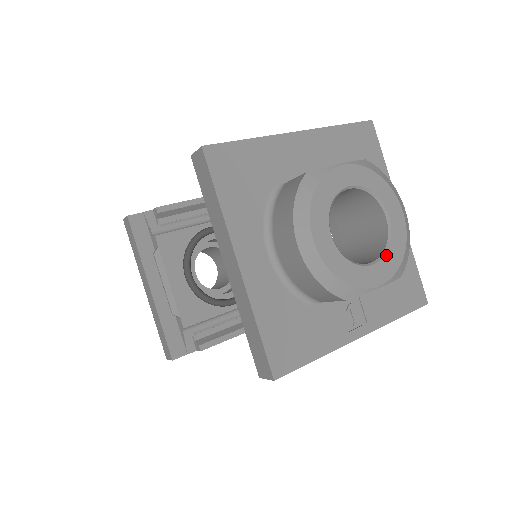
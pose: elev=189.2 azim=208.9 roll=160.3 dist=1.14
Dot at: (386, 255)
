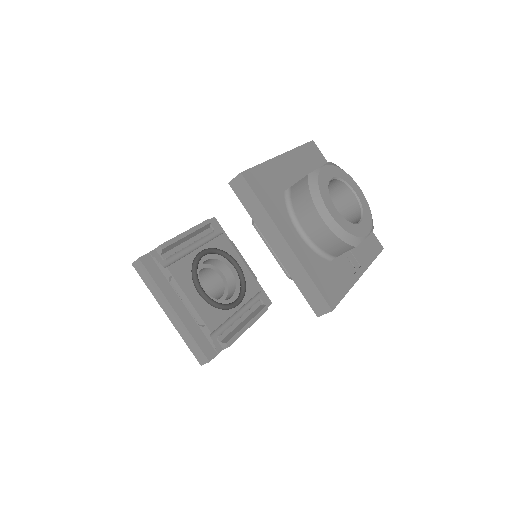
Dot at: (364, 216)
